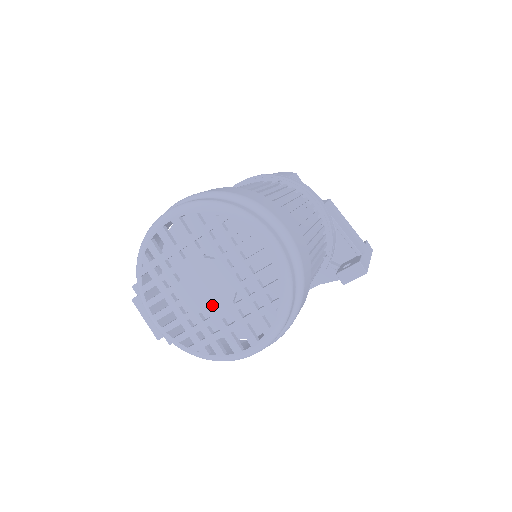
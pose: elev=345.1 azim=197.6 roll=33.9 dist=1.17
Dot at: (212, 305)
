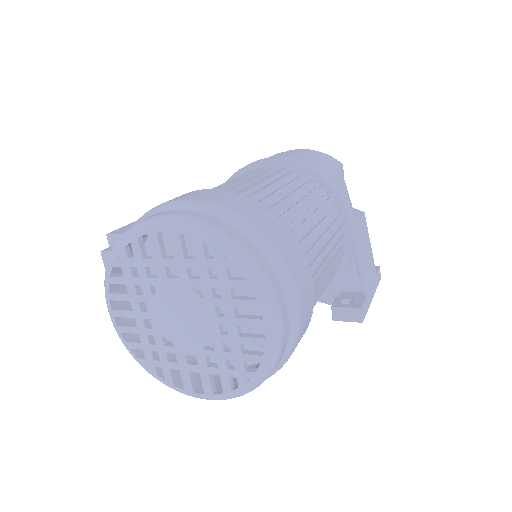
Dot at: (180, 337)
